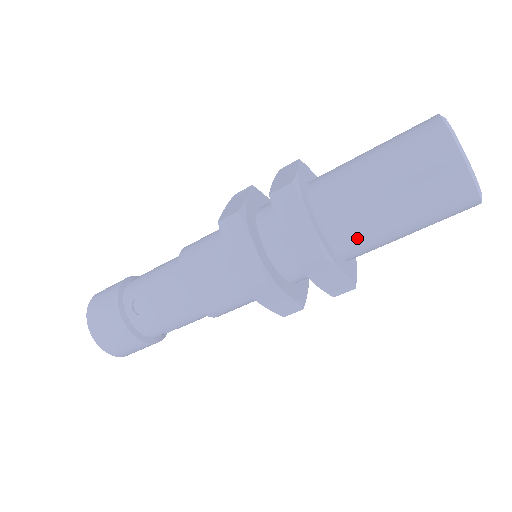
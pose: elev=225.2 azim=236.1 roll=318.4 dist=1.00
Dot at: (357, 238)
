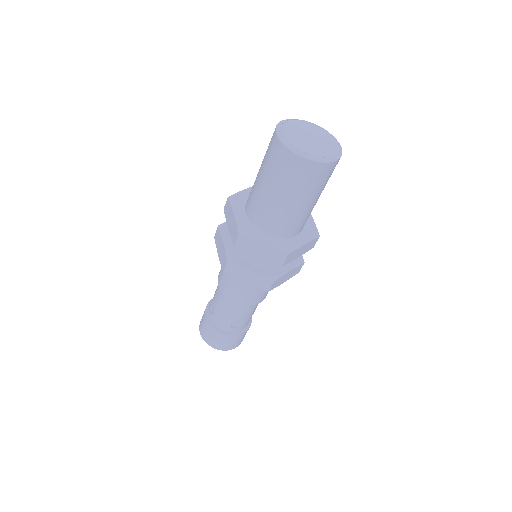
Dot at: (265, 217)
